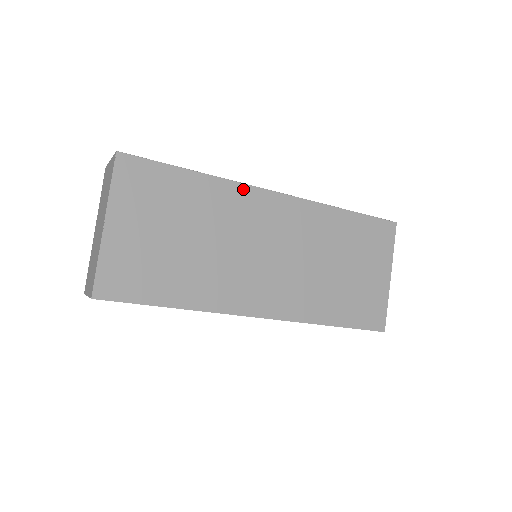
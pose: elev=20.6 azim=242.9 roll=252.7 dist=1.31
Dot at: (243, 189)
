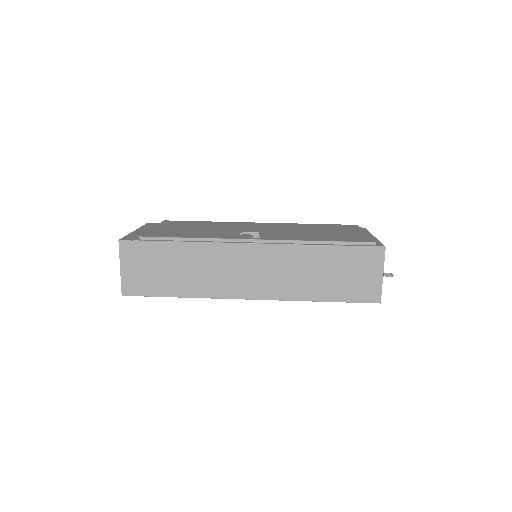
Dot at: (219, 297)
